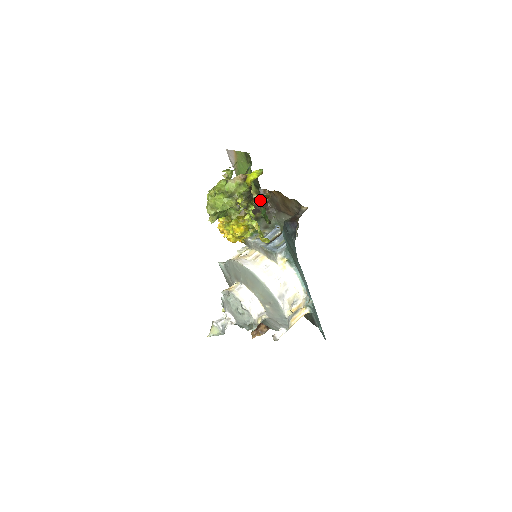
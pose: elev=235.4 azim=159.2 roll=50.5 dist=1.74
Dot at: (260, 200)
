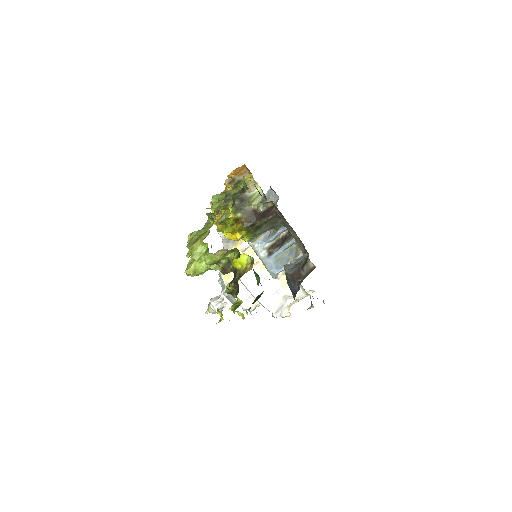
Dot at: (258, 233)
